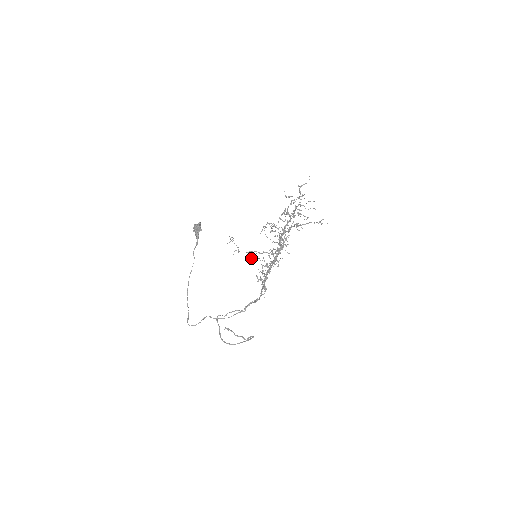
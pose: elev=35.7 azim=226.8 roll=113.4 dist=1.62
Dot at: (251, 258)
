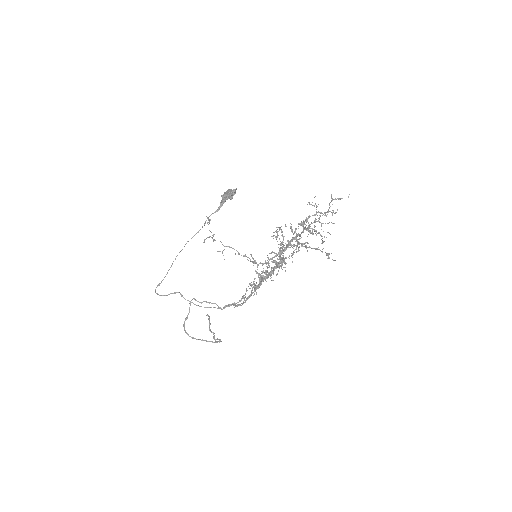
Dot at: occluded
